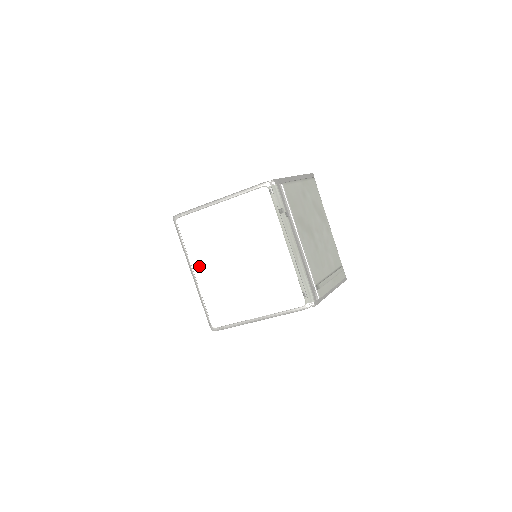
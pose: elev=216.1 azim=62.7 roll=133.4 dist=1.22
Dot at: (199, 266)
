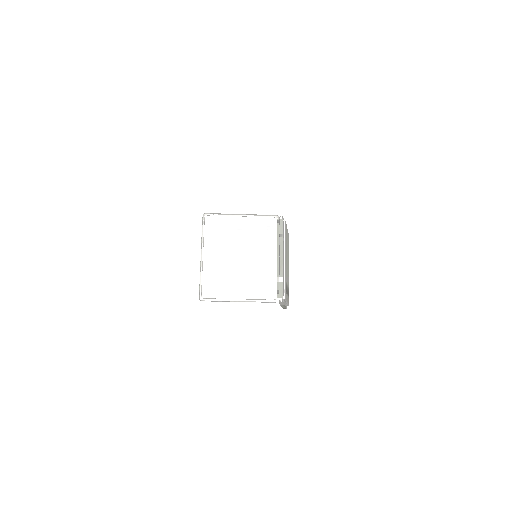
Dot at: (209, 251)
